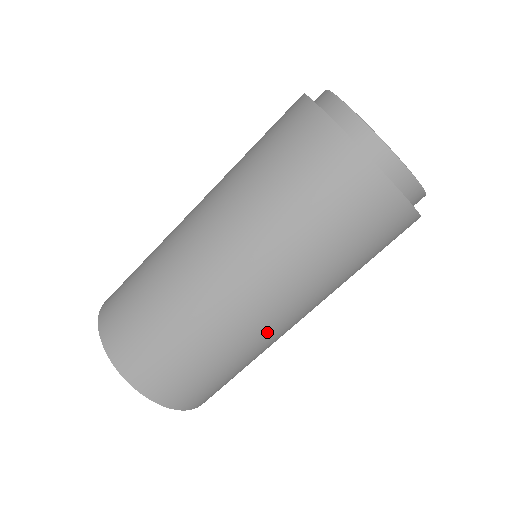
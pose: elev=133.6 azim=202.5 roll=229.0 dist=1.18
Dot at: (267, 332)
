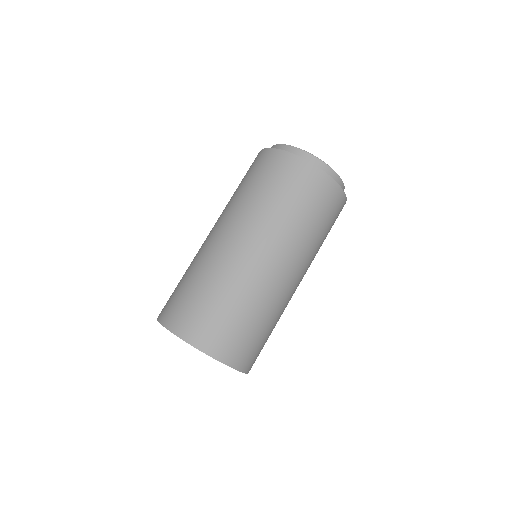
Dot at: occluded
